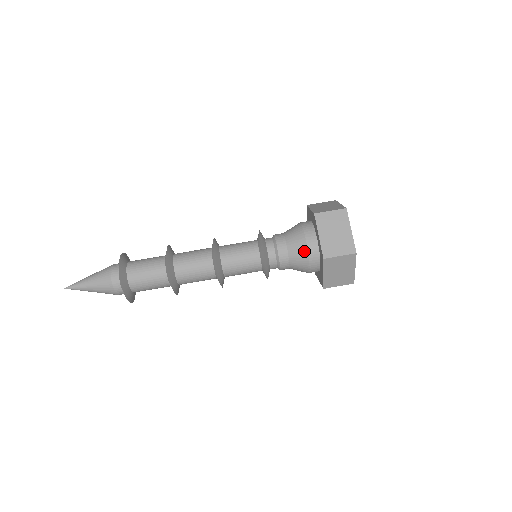
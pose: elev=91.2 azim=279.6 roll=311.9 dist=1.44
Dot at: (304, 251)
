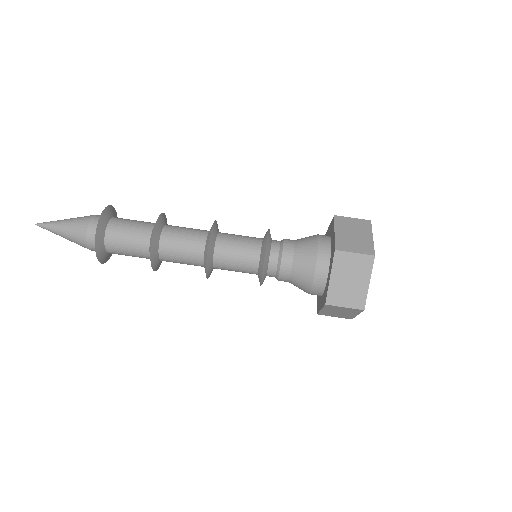
Dot at: (309, 280)
